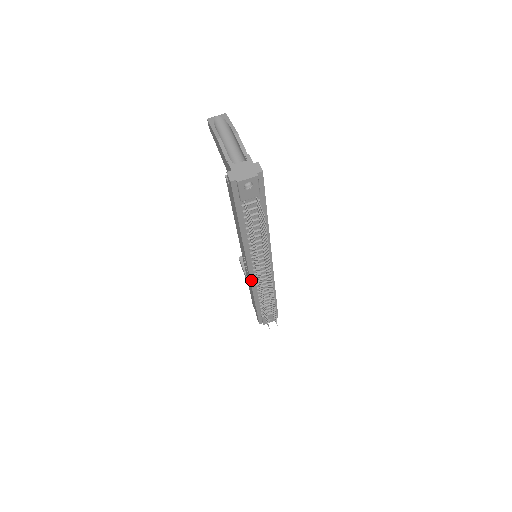
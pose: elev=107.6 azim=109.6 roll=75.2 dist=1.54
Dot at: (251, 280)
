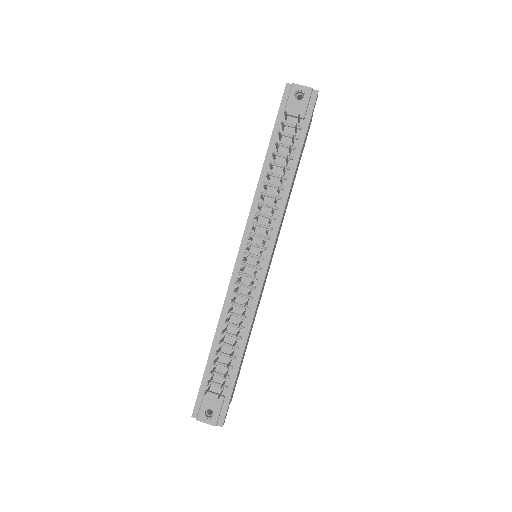
Dot at: (233, 276)
